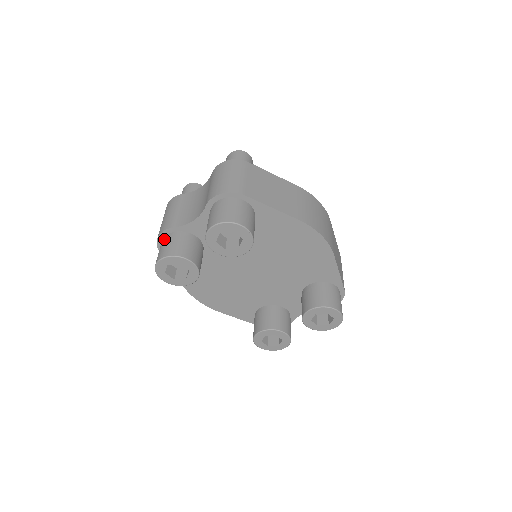
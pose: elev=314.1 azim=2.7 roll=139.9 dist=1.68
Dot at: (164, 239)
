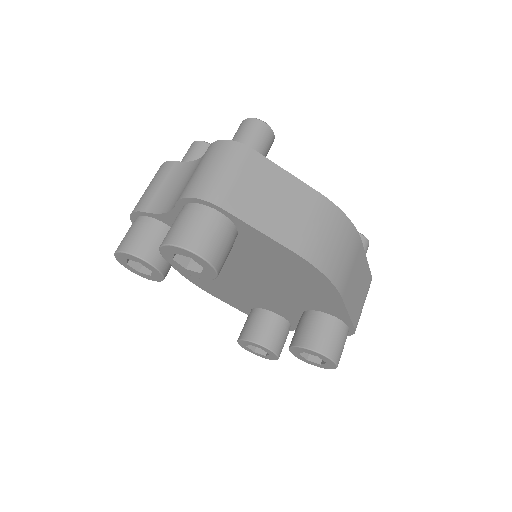
Dot at: (134, 222)
